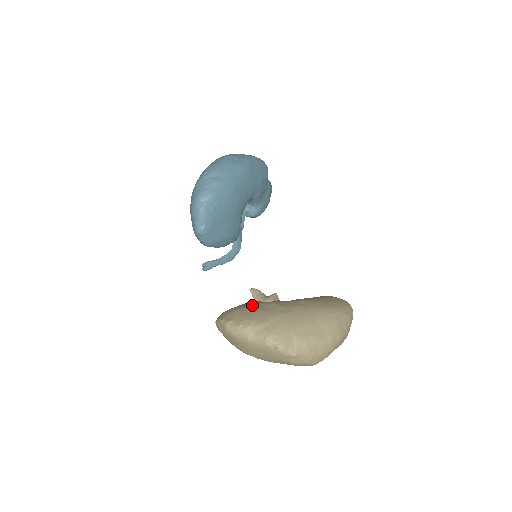
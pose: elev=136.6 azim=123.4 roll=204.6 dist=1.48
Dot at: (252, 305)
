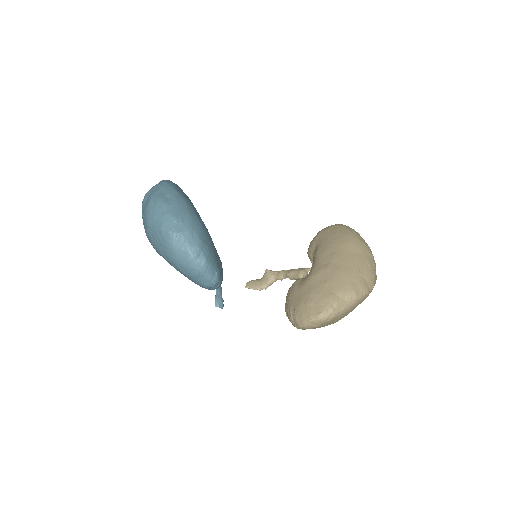
Dot at: (309, 288)
